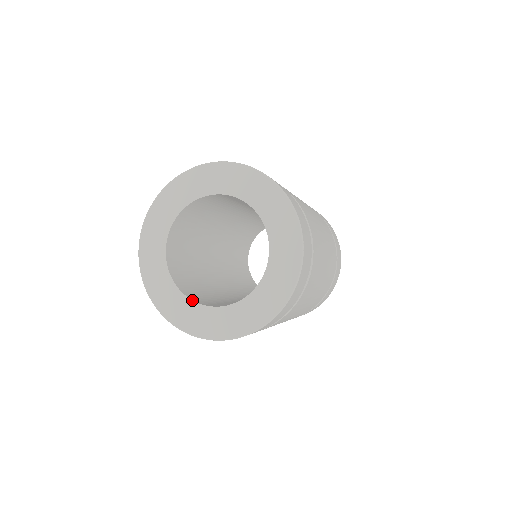
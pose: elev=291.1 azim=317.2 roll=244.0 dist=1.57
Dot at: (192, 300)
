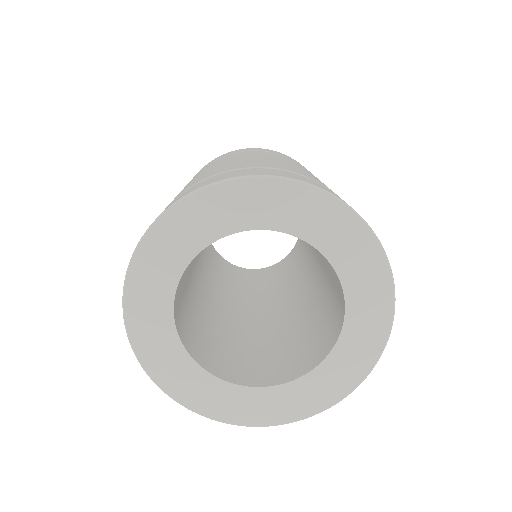
Dot at: (178, 333)
